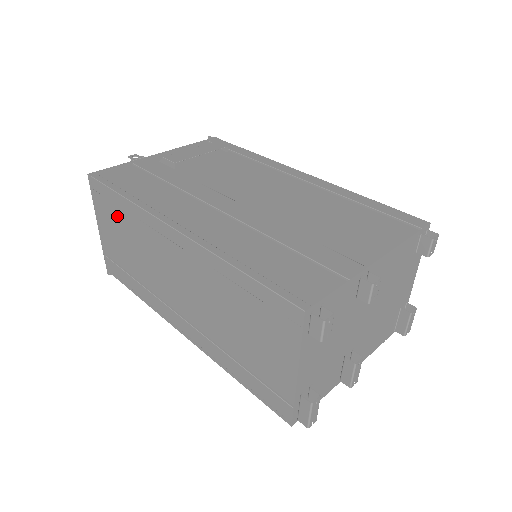
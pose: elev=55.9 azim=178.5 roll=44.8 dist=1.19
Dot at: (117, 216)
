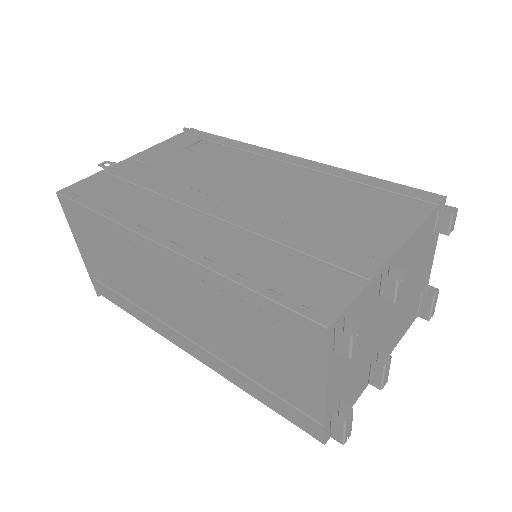
Dot at: (96, 235)
